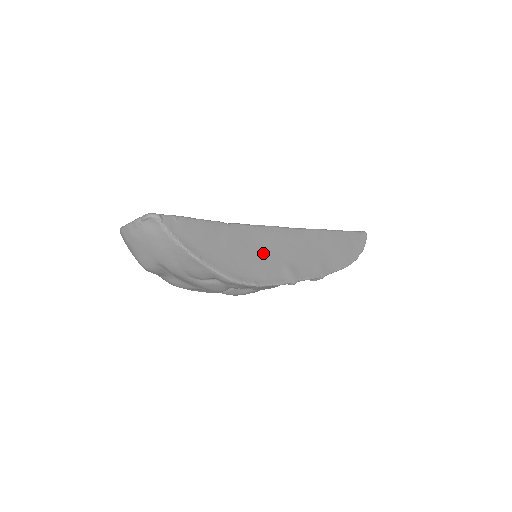
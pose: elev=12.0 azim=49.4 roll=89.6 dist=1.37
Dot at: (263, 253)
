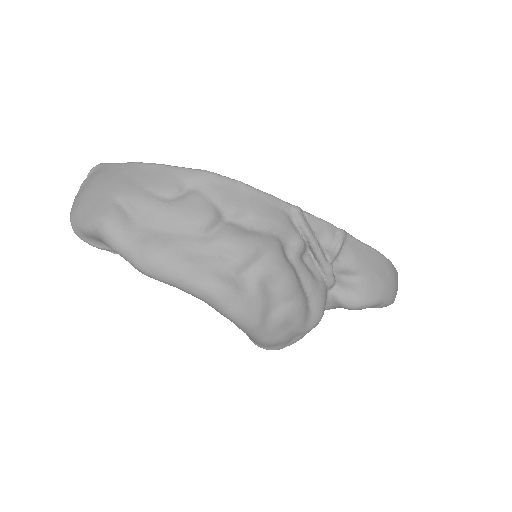
Dot at: occluded
